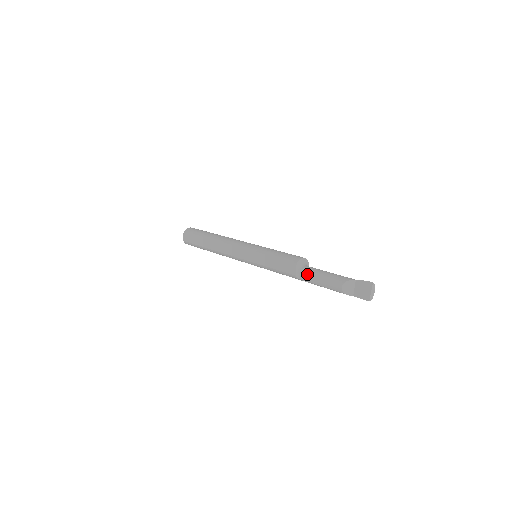
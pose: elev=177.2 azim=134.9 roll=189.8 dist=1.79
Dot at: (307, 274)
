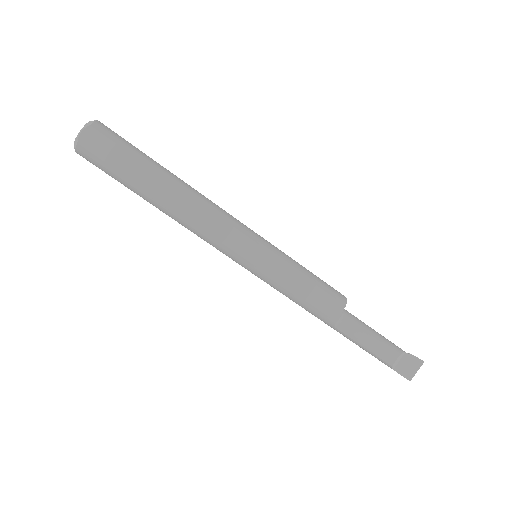
Dot at: (354, 326)
